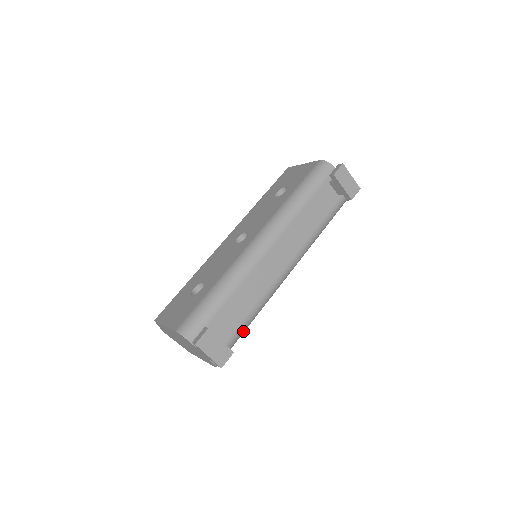
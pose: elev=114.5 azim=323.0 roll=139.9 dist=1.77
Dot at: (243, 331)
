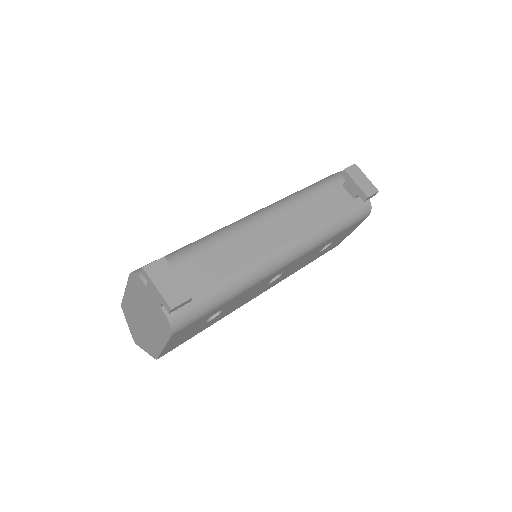
Dot at: (217, 297)
